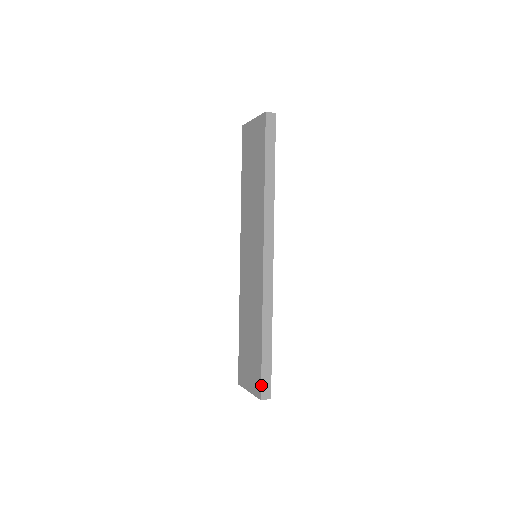
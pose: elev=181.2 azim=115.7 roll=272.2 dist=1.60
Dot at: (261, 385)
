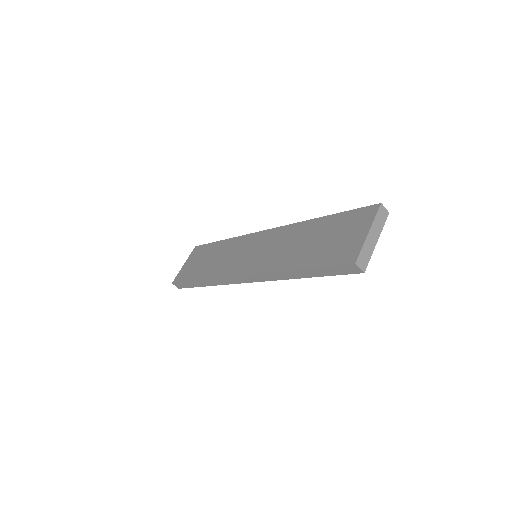
Dot at: (365, 207)
